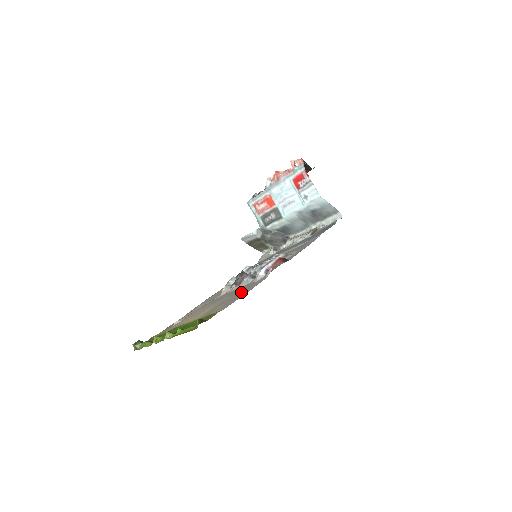
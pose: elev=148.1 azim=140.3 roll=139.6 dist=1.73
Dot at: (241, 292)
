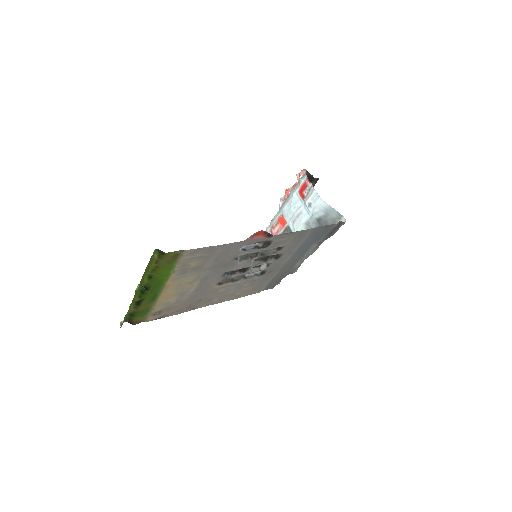
Dot at: (217, 255)
